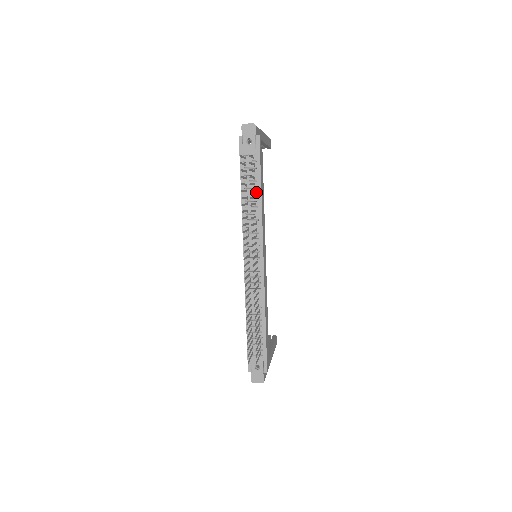
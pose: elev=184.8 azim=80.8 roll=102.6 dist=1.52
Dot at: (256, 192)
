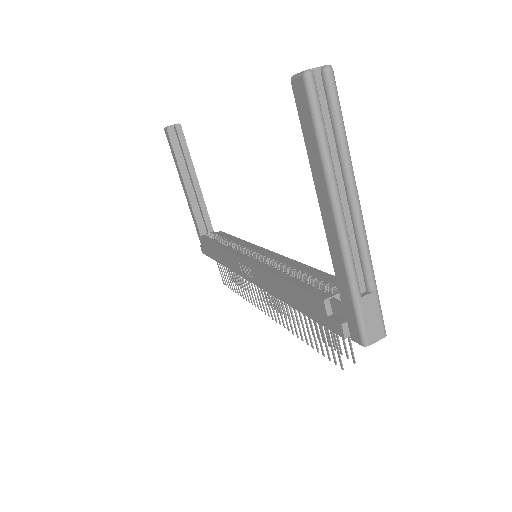
Dot at: occluded
